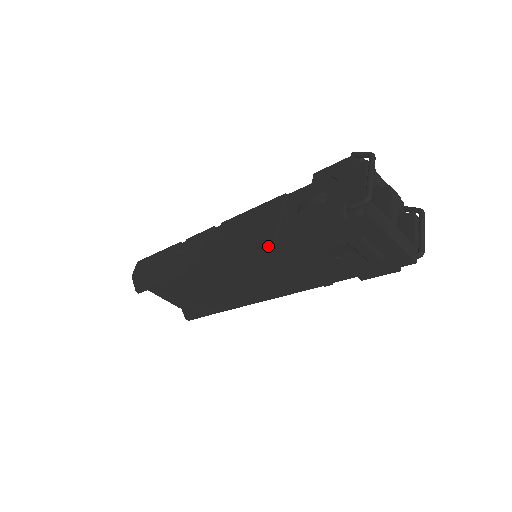
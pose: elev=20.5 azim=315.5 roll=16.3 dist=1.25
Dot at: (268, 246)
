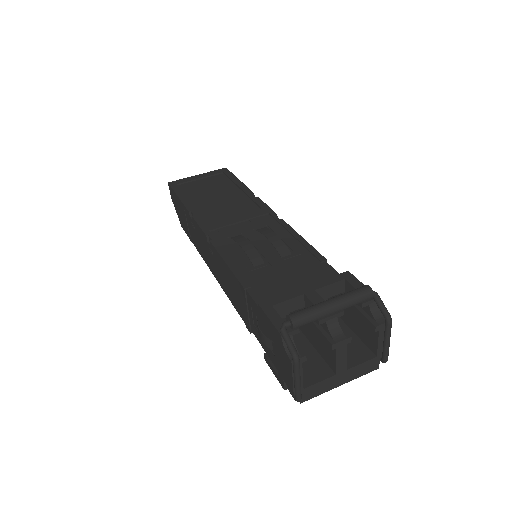
Dot at: occluded
